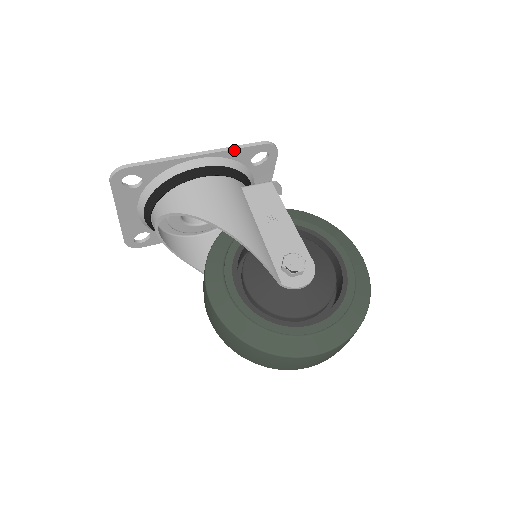
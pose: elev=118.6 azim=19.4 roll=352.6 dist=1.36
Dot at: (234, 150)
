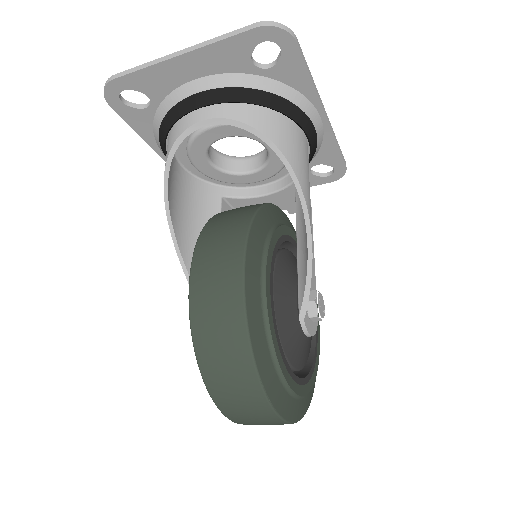
Dot at: (336, 145)
